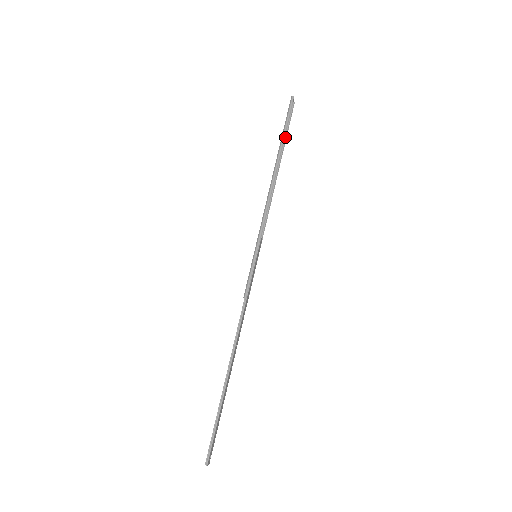
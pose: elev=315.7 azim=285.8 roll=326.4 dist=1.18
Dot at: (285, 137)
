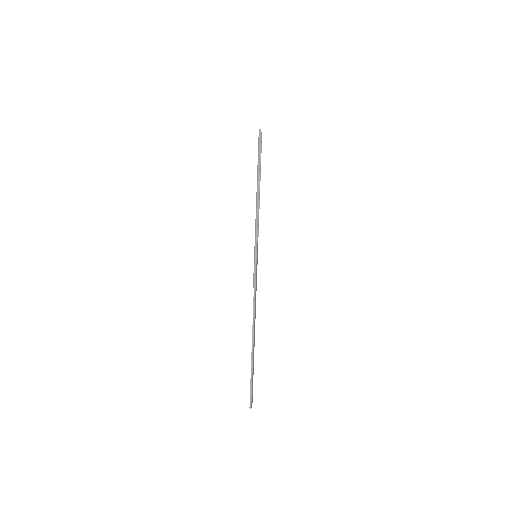
Dot at: (260, 161)
